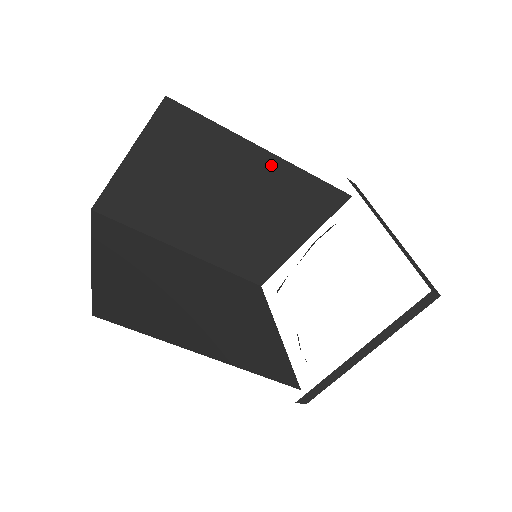
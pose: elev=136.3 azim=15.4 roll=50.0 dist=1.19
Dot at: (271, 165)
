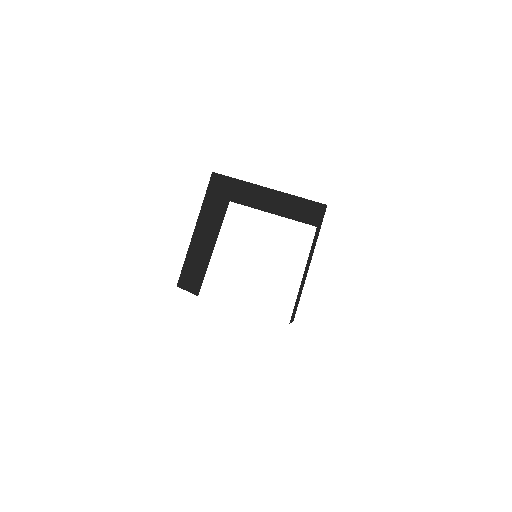
Dot at: (220, 198)
